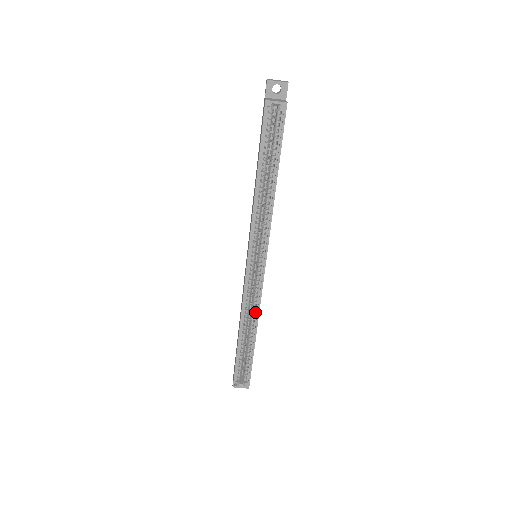
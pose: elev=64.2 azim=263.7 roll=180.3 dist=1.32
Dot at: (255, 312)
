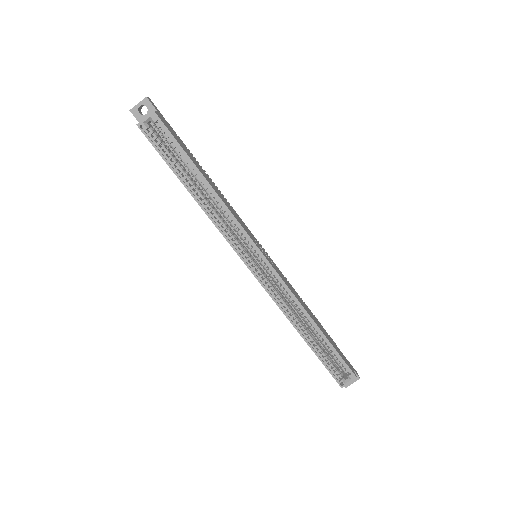
Dot at: (296, 304)
